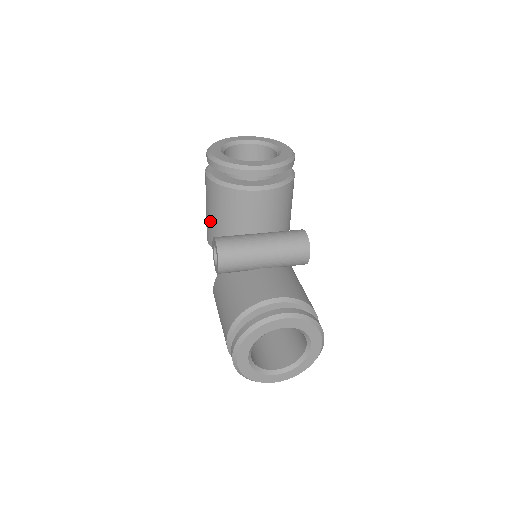
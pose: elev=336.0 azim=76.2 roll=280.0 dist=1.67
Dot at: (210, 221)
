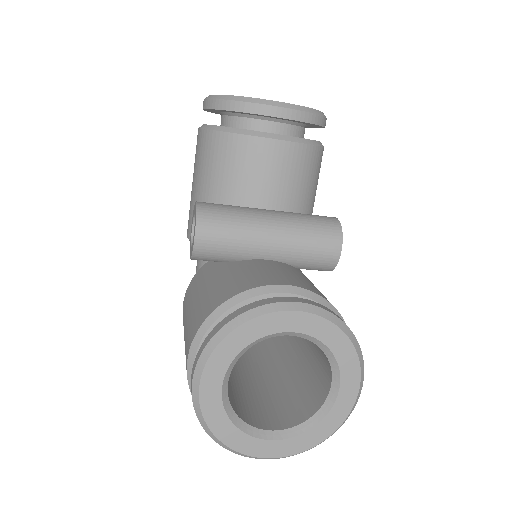
Dot at: (194, 197)
